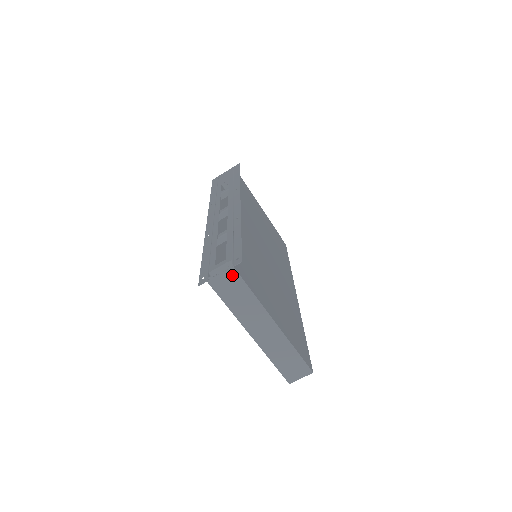
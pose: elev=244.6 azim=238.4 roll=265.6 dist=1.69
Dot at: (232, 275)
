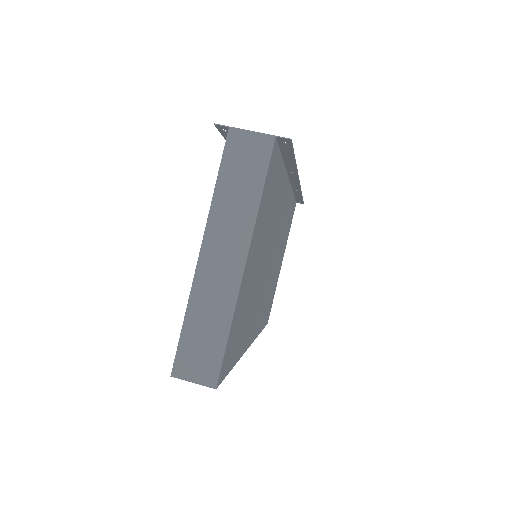
Dot at: (264, 146)
